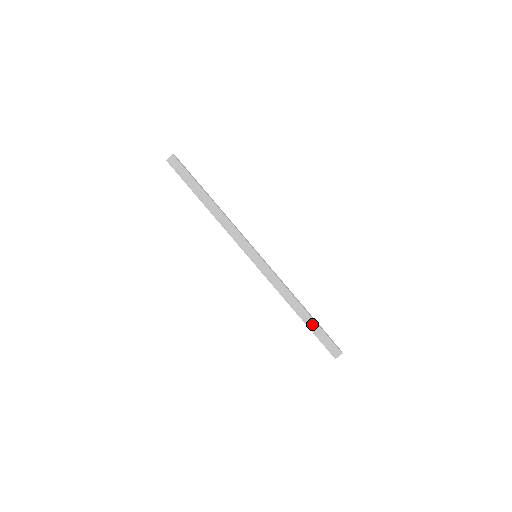
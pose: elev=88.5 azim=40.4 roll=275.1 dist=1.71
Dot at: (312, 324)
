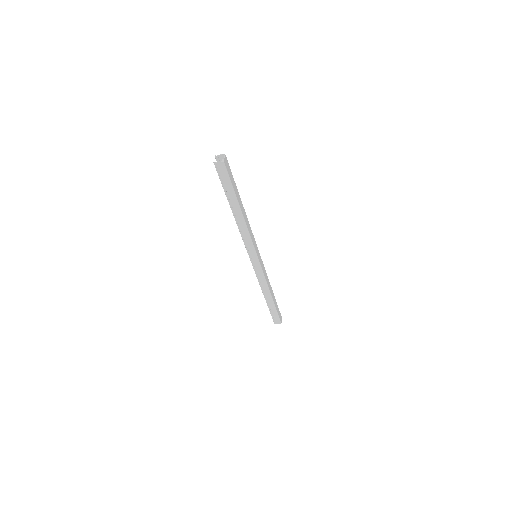
Dot at: (272, 306)
